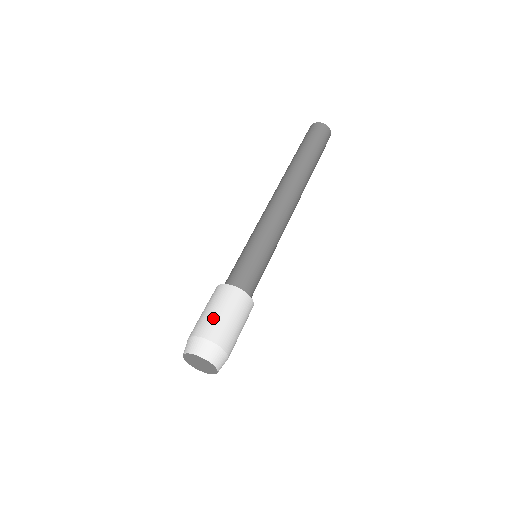
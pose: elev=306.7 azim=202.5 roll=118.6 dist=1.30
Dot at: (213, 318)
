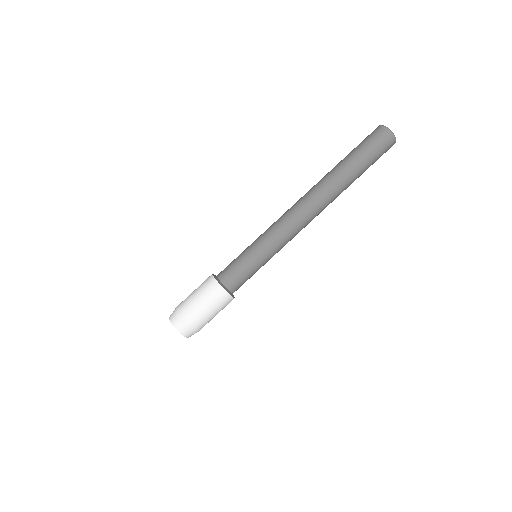
Dot at: (206, 316)
